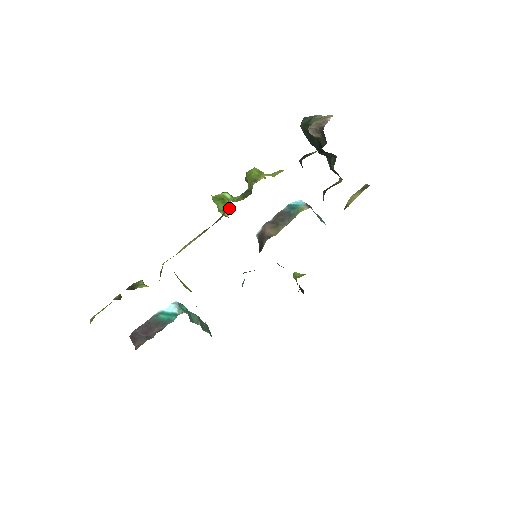
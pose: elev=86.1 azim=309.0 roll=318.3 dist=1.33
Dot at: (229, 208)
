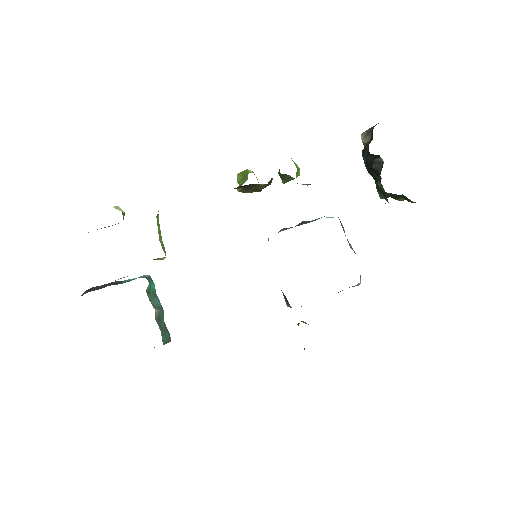
Dot at: occluded
